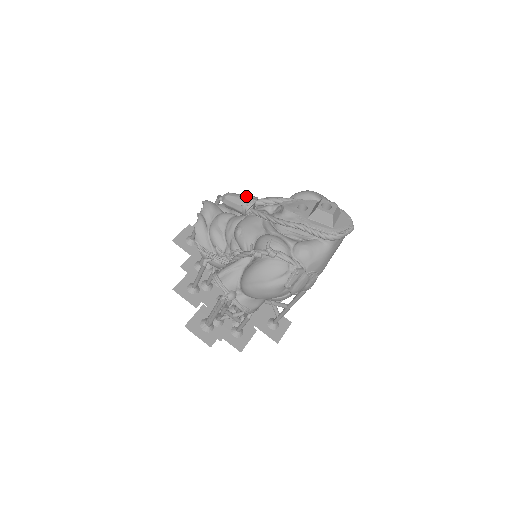
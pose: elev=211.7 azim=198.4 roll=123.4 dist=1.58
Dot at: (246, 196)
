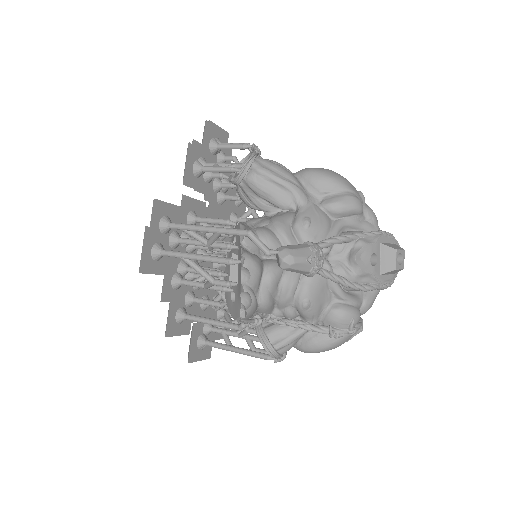
Dot at: (317, 259)
